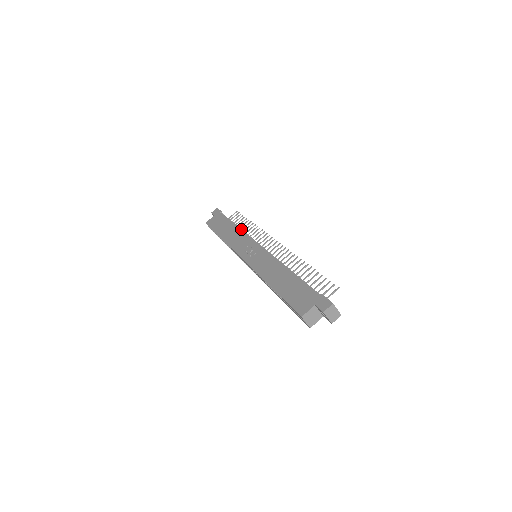
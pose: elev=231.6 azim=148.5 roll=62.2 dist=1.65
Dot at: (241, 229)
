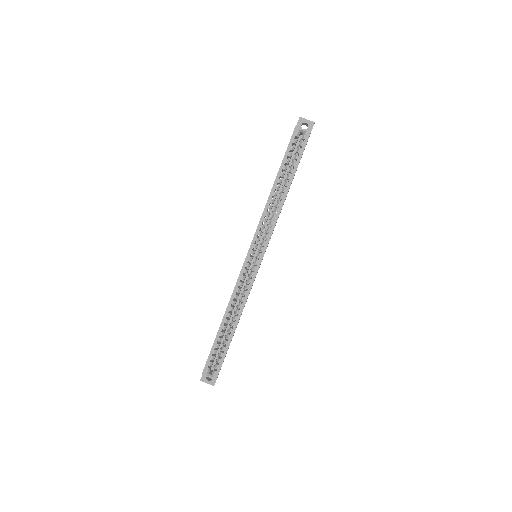
Dot at: occluded
